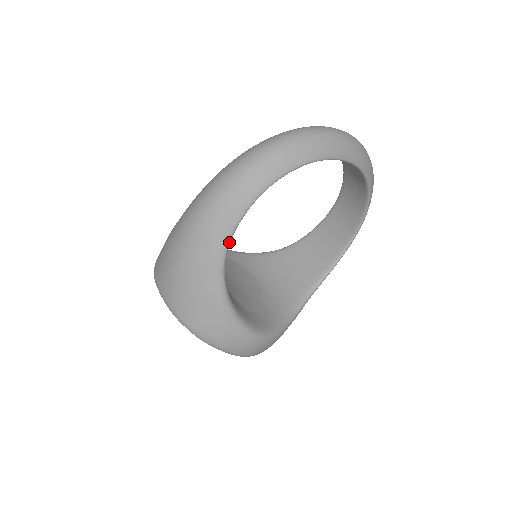
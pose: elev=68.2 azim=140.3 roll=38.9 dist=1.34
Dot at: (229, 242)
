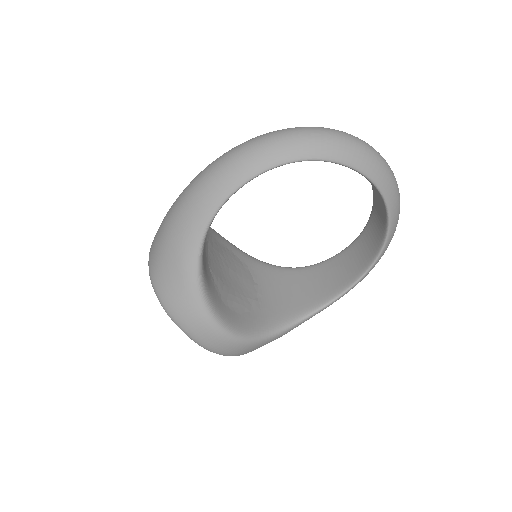
Dot at: (213, 217)
